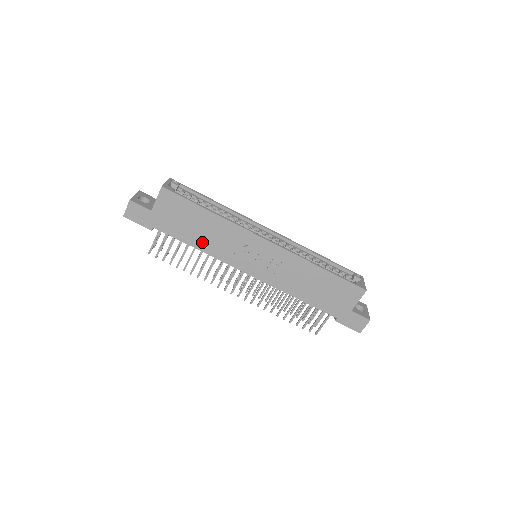
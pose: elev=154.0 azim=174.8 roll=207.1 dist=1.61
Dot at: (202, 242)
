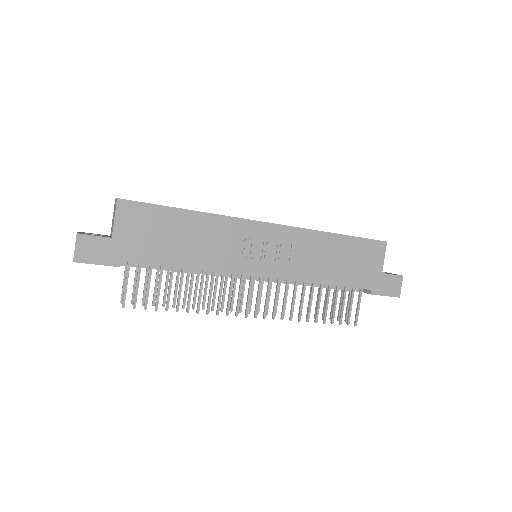
Dot at: (191, 257)
